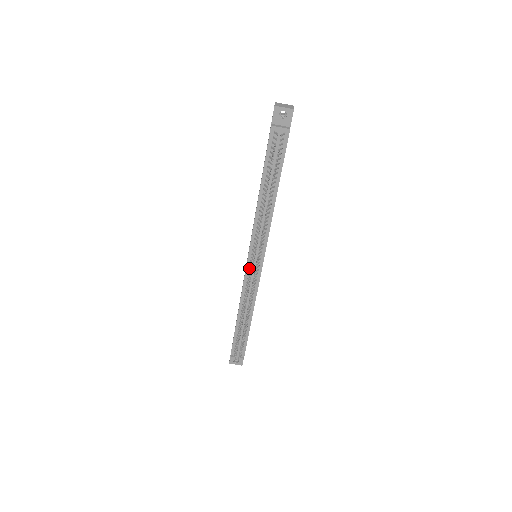
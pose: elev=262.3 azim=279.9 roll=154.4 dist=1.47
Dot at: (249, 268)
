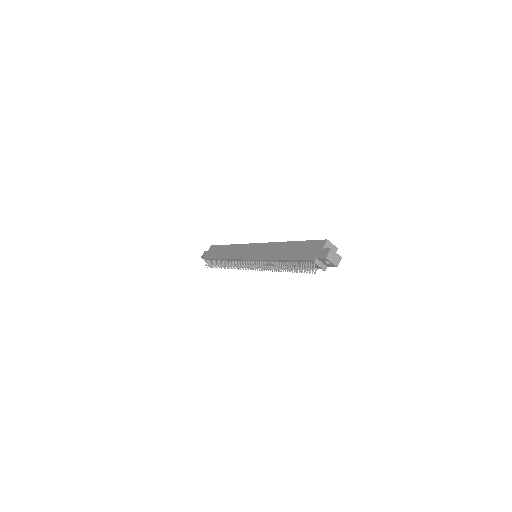
Dot at: (246, 261)
